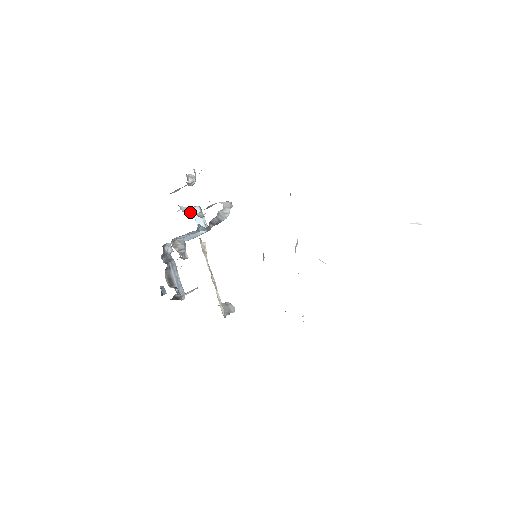
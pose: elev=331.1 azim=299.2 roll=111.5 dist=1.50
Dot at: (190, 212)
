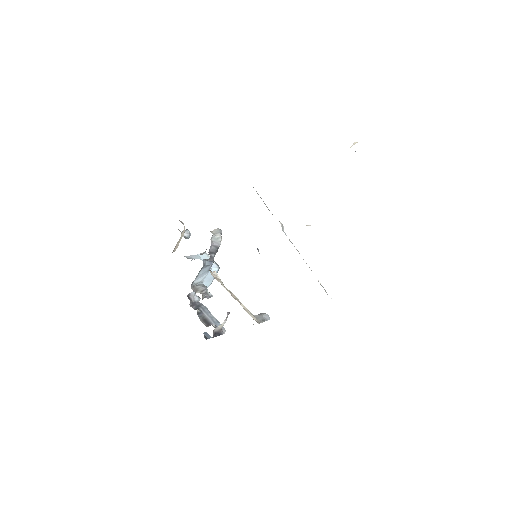
Dot at: (196, 258)
